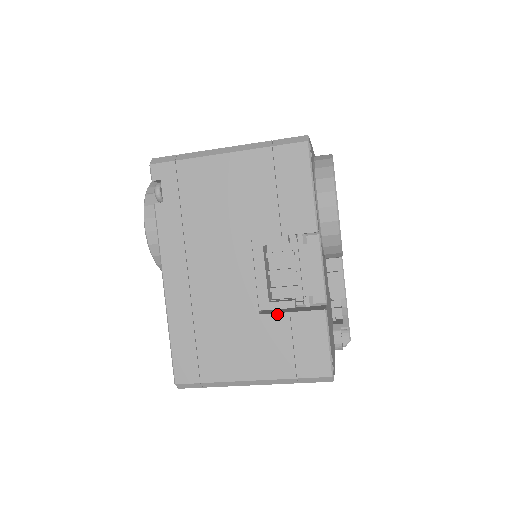
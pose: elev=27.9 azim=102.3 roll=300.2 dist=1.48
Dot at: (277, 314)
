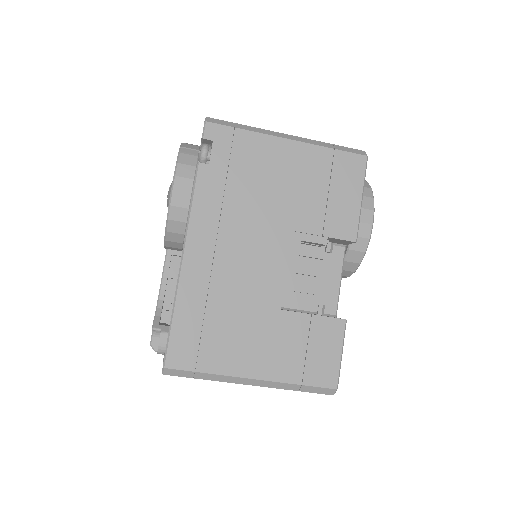
Dot at: (299, 313)
